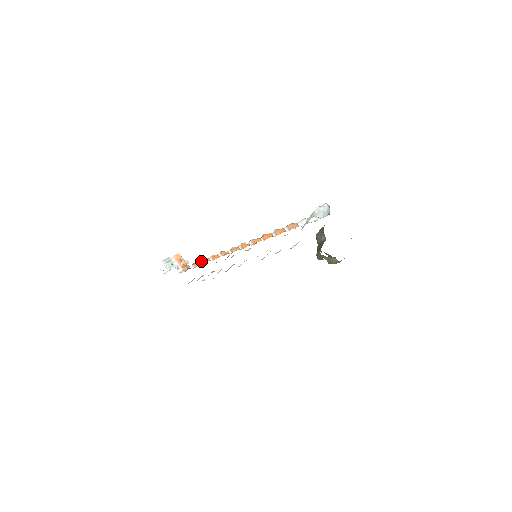
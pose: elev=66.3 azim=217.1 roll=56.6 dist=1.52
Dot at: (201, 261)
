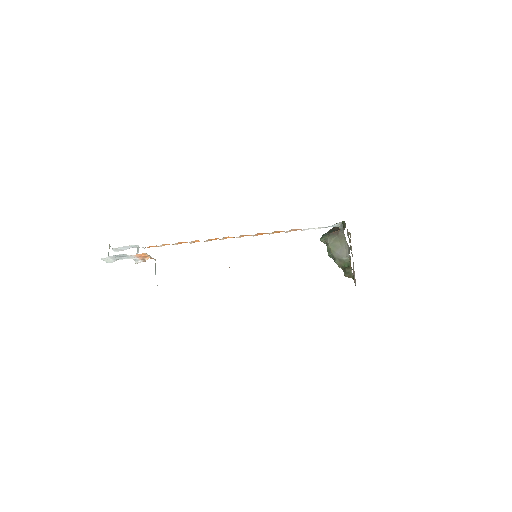
Dot at: (159, 246)
